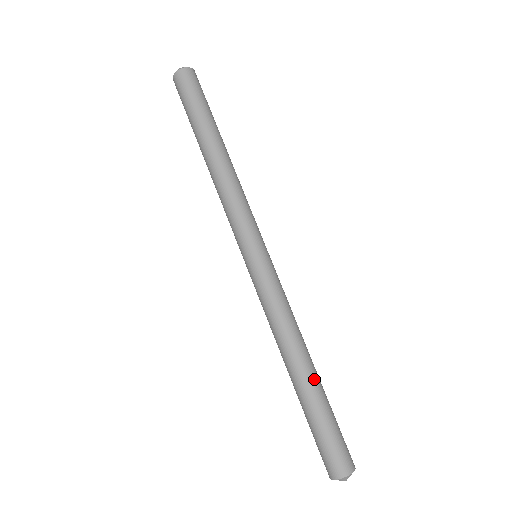
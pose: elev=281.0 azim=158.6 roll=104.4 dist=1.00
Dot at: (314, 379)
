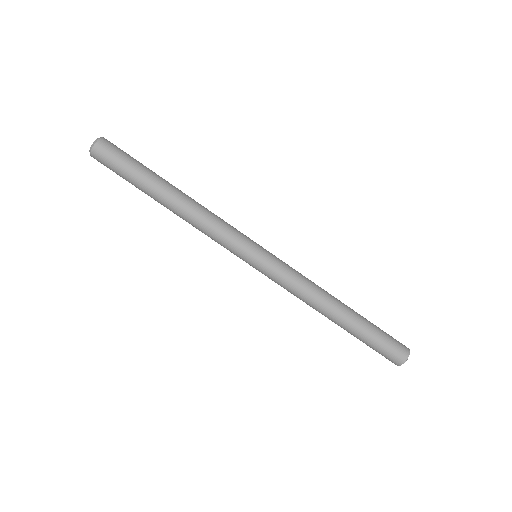
Dot at: (347, 321)
